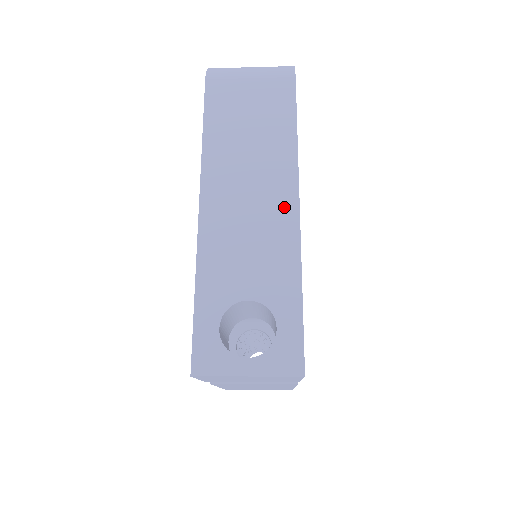
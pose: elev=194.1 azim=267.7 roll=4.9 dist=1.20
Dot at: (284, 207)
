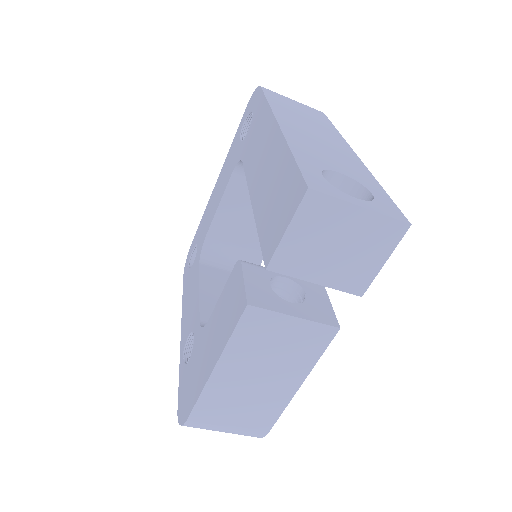
Dot at: (344, 149)
